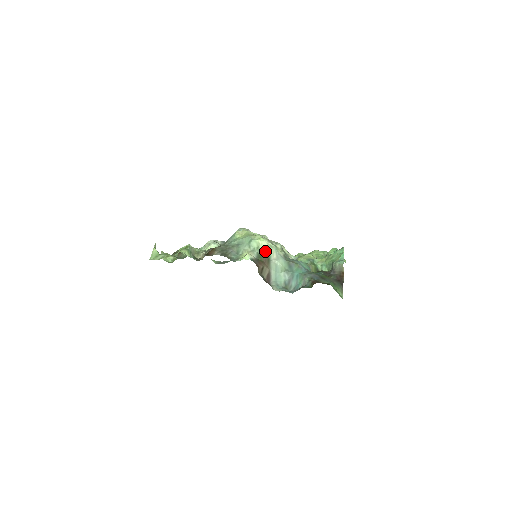
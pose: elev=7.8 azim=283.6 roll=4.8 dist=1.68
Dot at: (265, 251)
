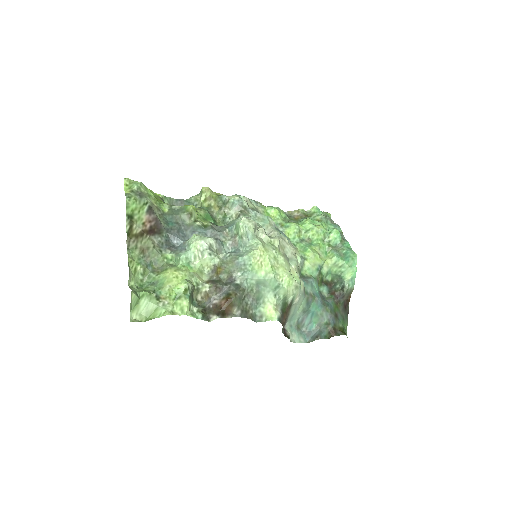
Dot at: (290, 297)
